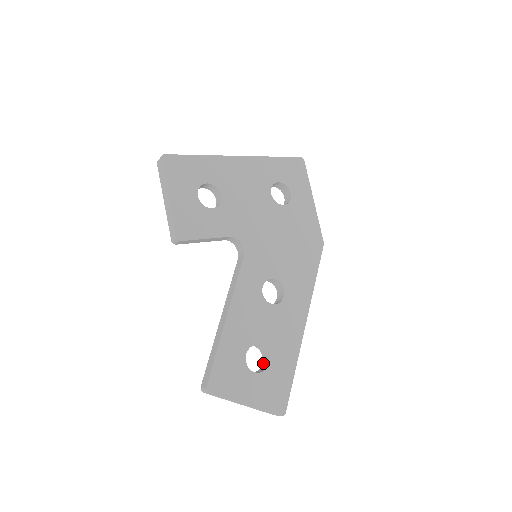
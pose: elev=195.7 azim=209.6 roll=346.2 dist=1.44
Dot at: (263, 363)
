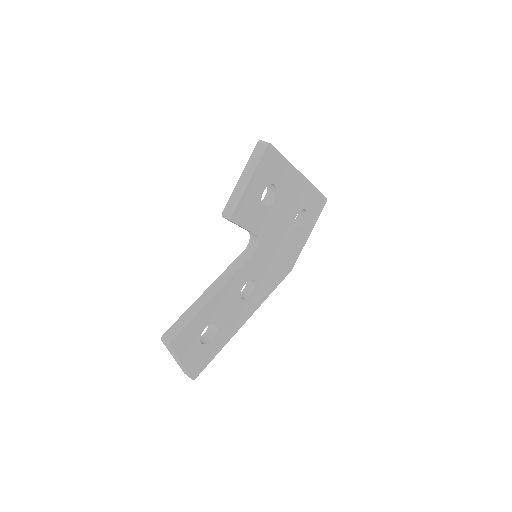
Dot at: (205, 335)
